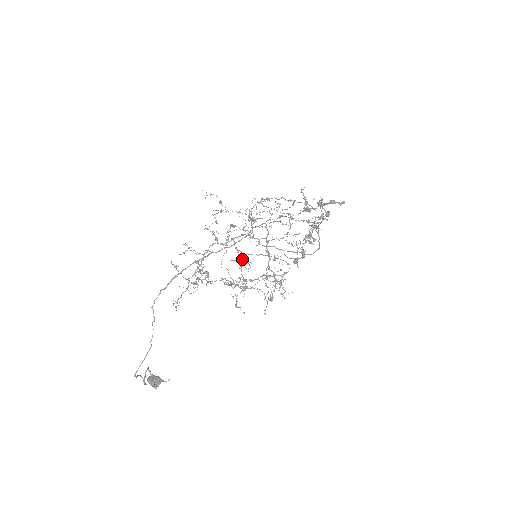
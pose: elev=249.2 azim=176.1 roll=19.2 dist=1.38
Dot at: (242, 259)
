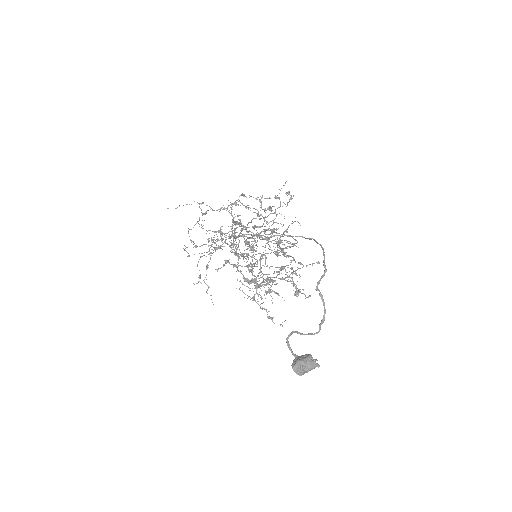
Dot at: (253, 249)
